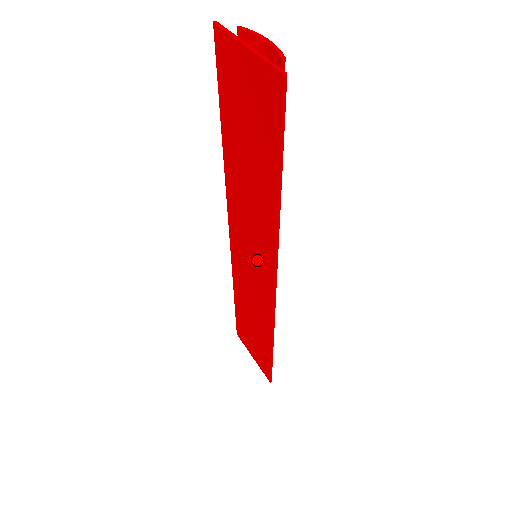
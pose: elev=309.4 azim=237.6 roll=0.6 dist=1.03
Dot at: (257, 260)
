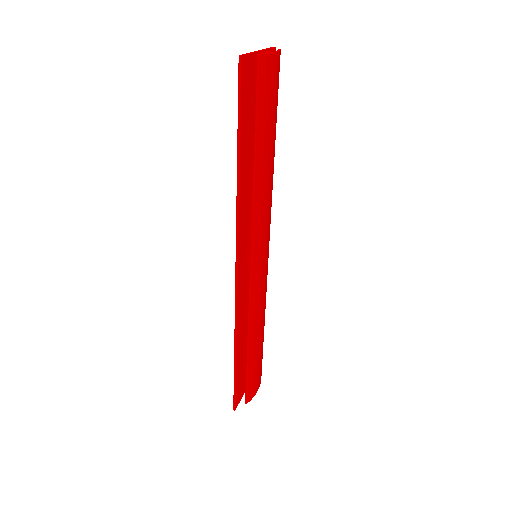
Dot at: (246, 251)
